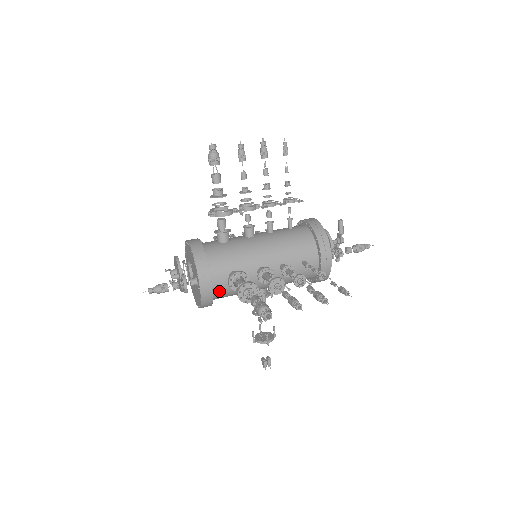
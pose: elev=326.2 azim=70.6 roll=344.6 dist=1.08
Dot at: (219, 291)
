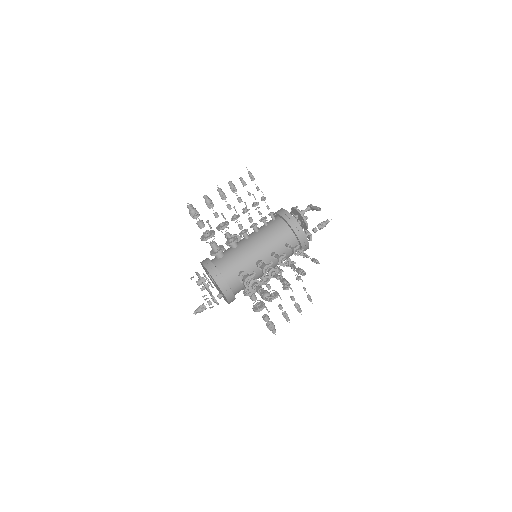
Dot at: occluded
